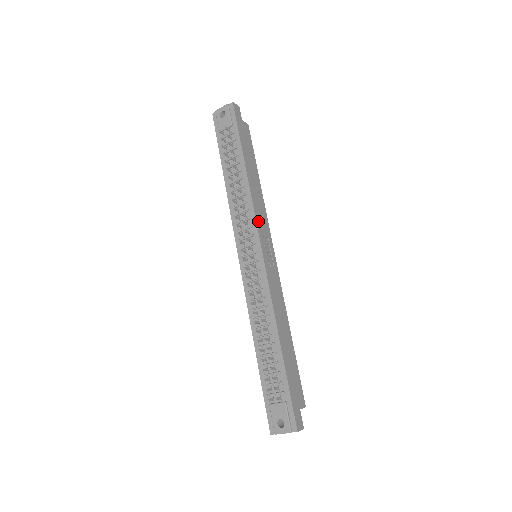
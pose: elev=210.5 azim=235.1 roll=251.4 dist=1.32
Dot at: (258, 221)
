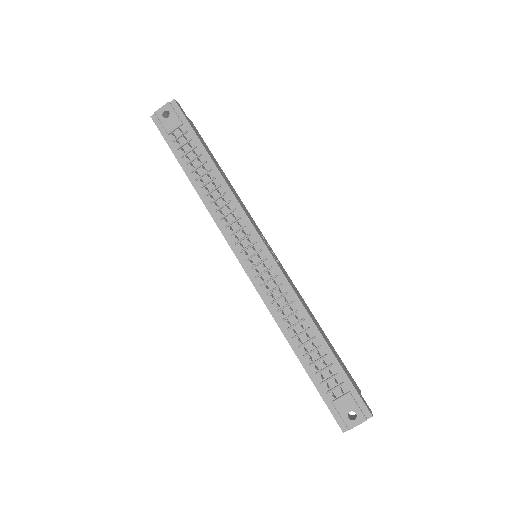
Dot at: (249, 218)
